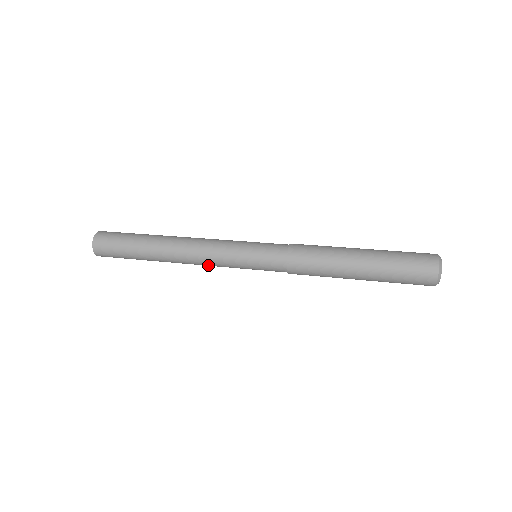
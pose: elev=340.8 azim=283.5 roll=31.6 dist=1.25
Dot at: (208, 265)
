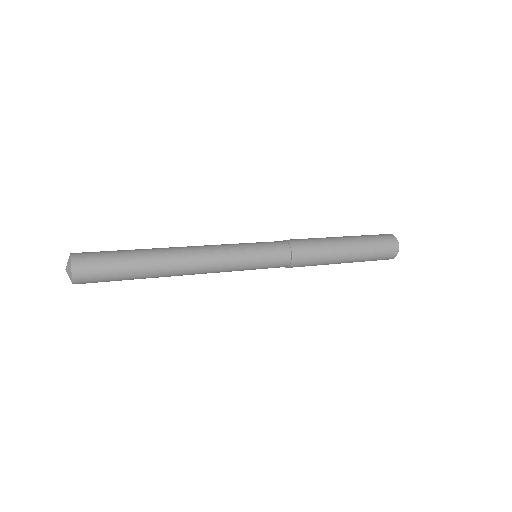
Dot at: (214, 265)
